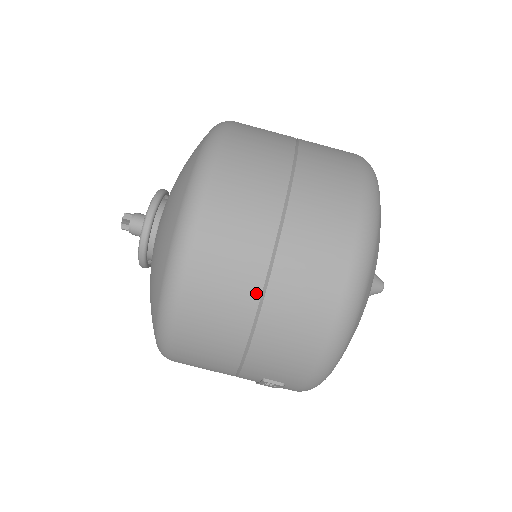
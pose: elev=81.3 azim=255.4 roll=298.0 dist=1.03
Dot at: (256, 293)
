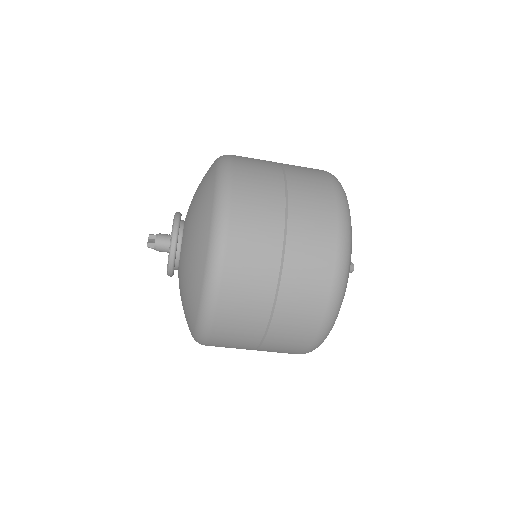
Dot at: (258, 340)
